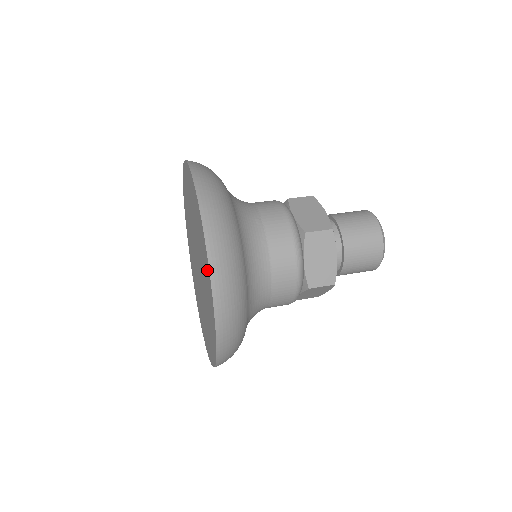
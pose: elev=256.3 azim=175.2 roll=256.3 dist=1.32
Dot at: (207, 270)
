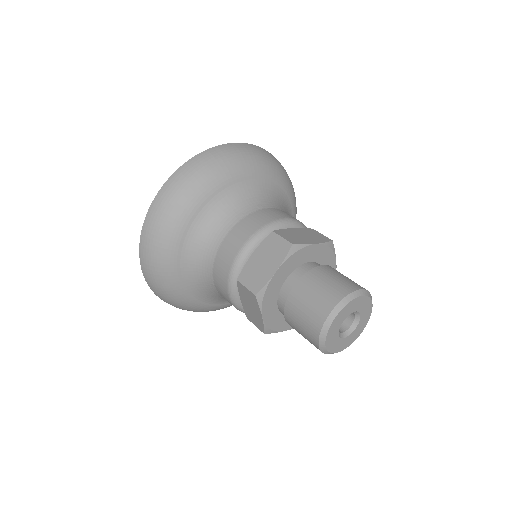
Dot at: occluded
